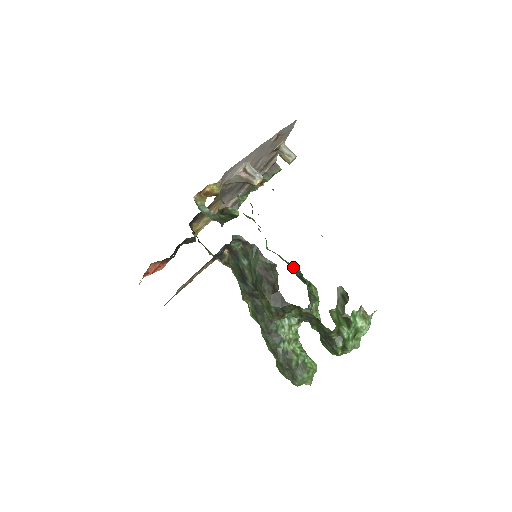
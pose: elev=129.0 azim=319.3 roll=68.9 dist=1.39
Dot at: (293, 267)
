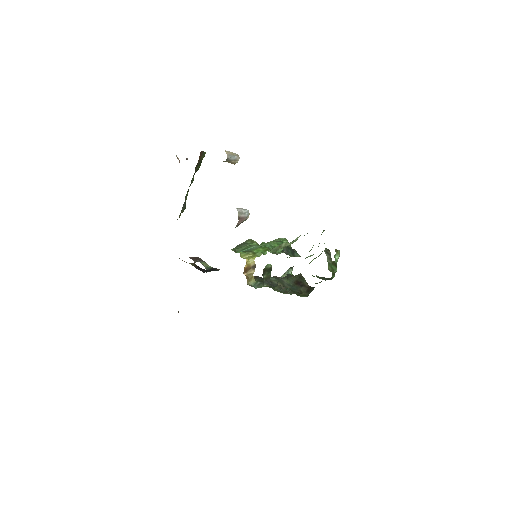
Dot at: (284, 248)
